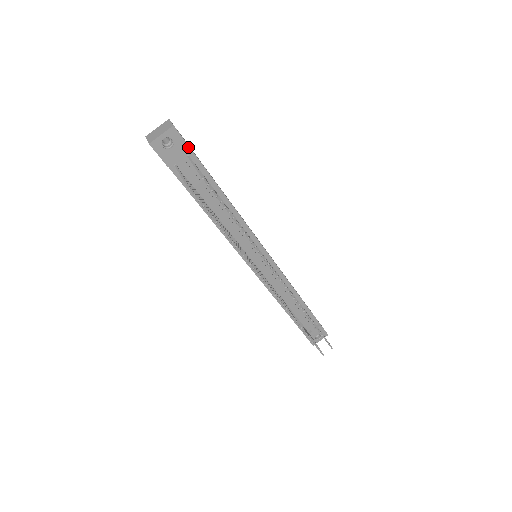
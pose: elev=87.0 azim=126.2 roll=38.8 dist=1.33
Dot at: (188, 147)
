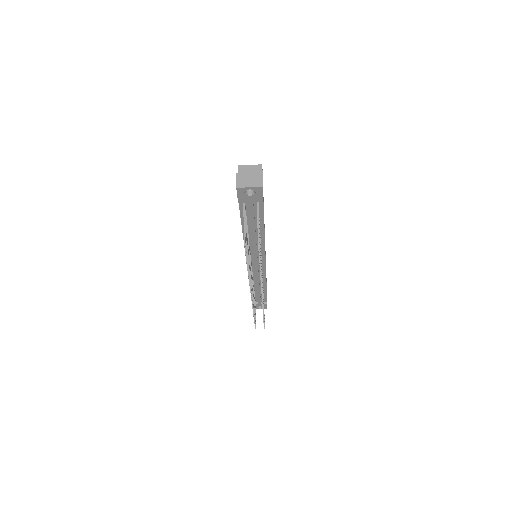
Dot at: (262, 200)
